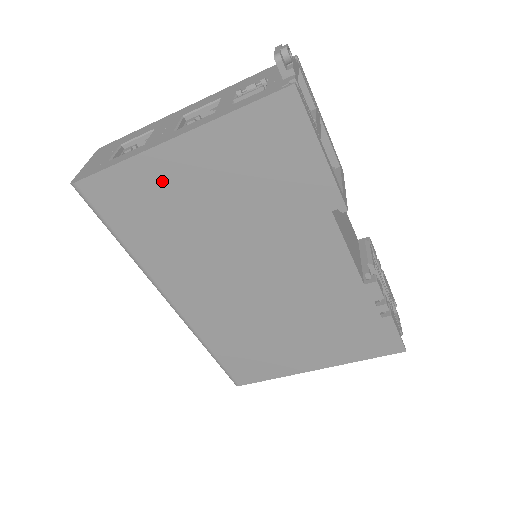
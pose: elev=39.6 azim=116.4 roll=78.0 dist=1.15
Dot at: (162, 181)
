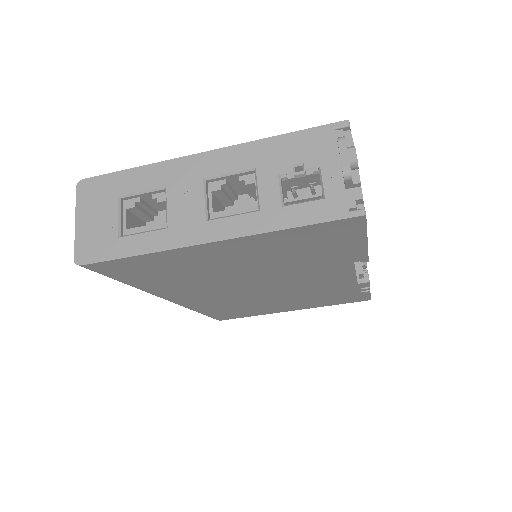
Dot at: (189, 260)
